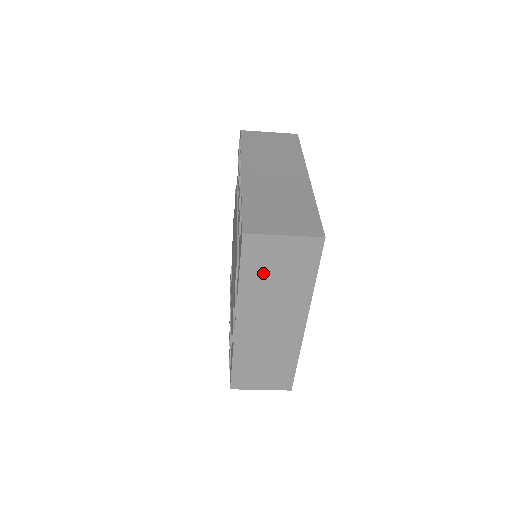
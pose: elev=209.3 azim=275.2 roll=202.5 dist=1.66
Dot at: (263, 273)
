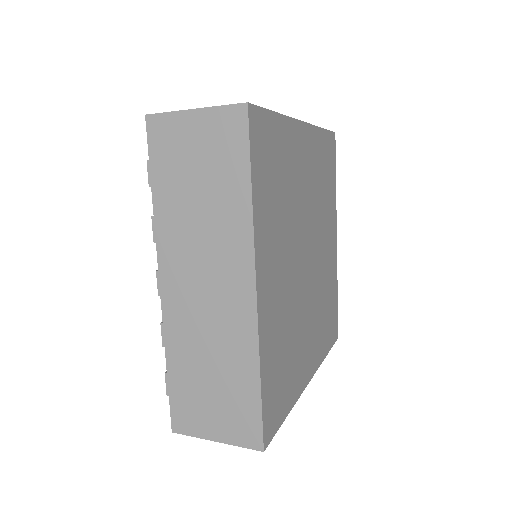
Dot at: occluded
